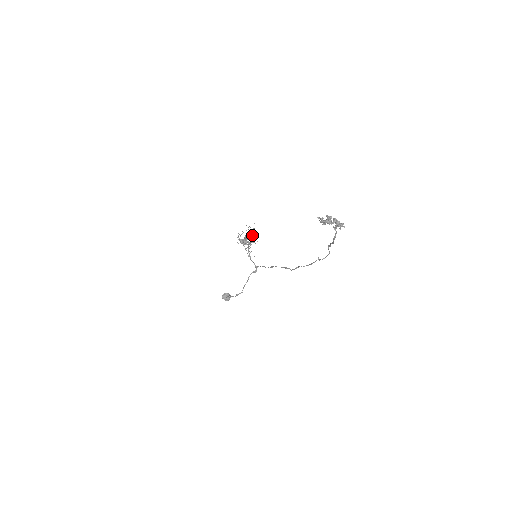
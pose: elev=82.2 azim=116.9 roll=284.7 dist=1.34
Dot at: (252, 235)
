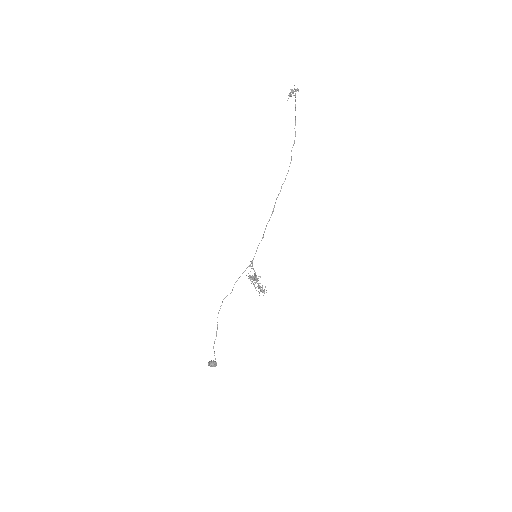
Dot at: occluded
